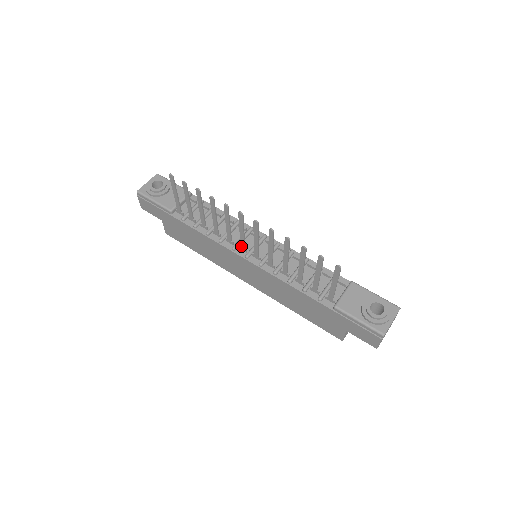
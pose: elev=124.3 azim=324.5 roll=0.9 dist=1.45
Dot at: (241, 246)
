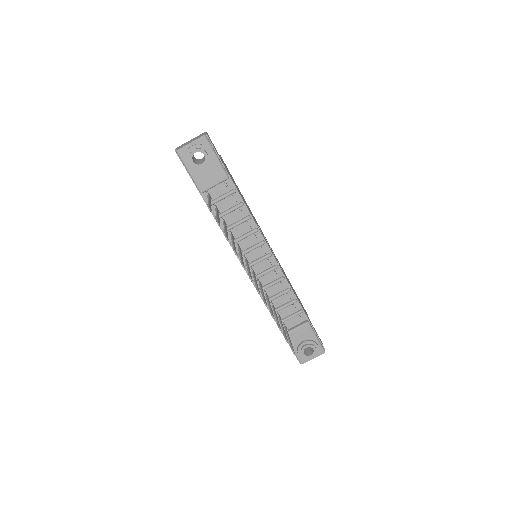
Dot at: (245, 260)
